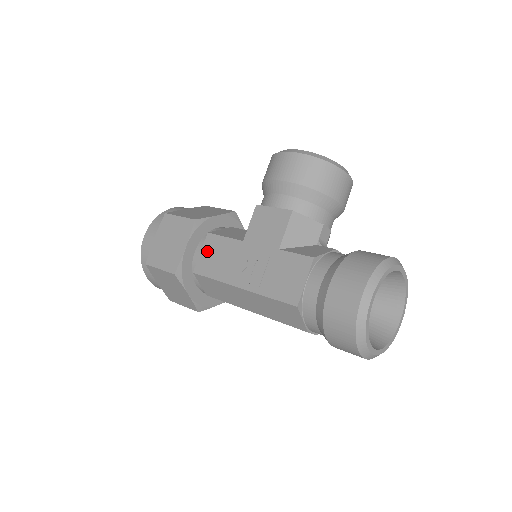
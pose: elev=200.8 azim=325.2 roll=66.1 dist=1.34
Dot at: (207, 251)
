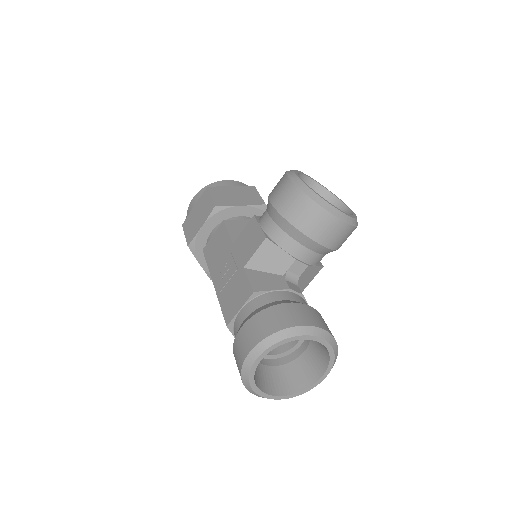
Dot at: (215, 237)
